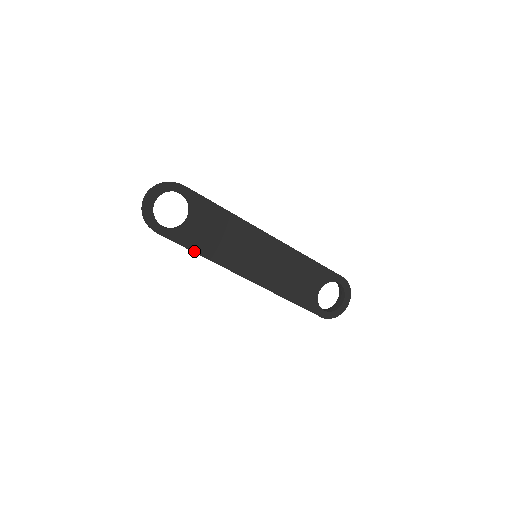
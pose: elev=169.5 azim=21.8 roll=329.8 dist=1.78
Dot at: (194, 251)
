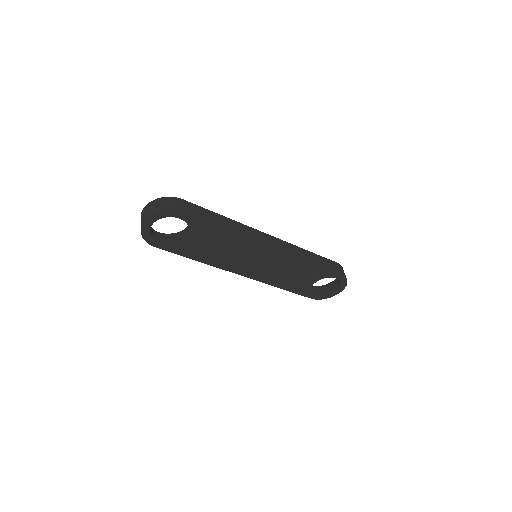
Dot at: (191, 258)
